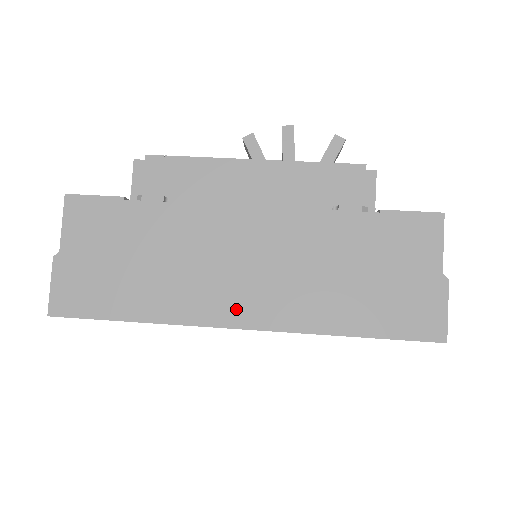
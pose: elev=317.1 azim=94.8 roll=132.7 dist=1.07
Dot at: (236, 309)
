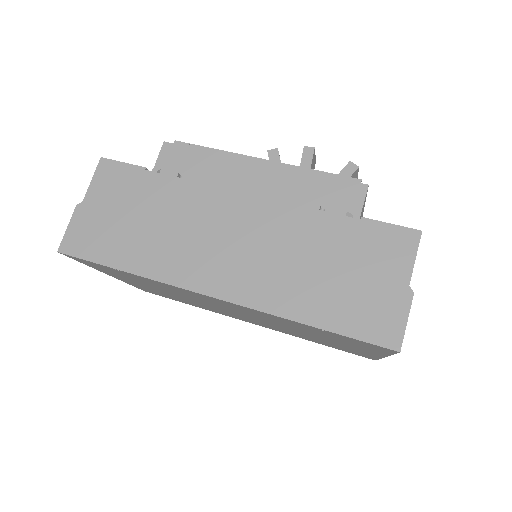
Dot at: (212, 278)
